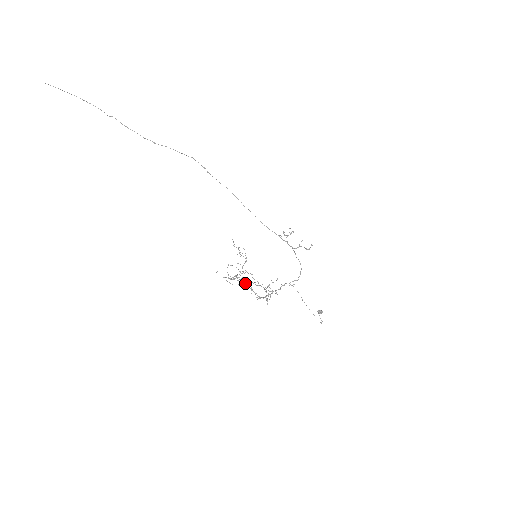
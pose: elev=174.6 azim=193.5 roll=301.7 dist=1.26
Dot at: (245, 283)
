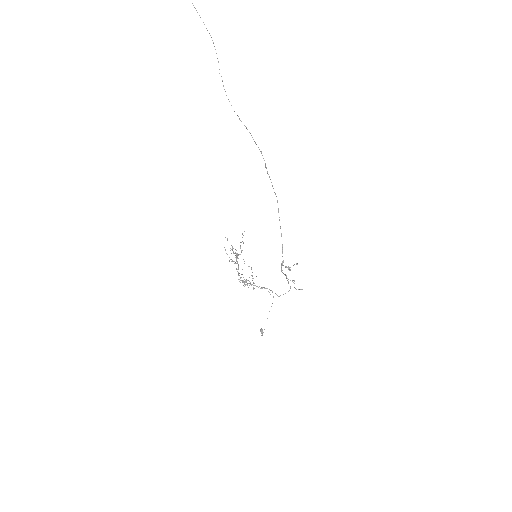
Dot at: (236, 263)
